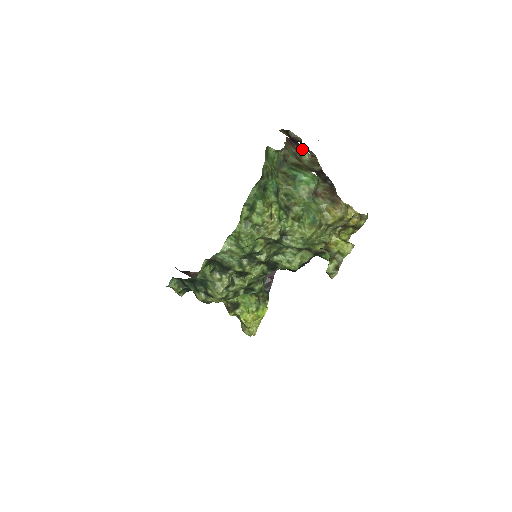
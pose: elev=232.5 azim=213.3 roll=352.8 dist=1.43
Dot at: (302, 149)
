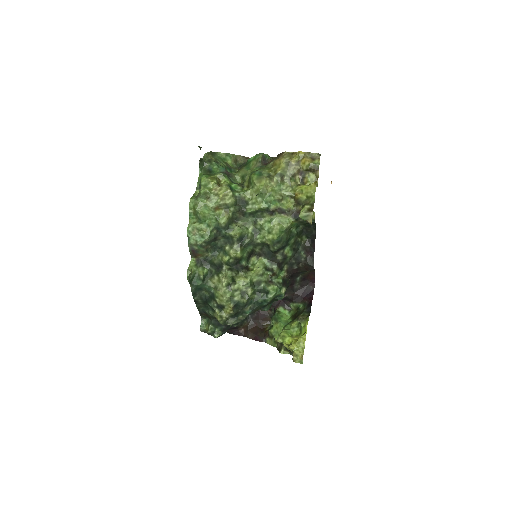
Dot at: occluded
